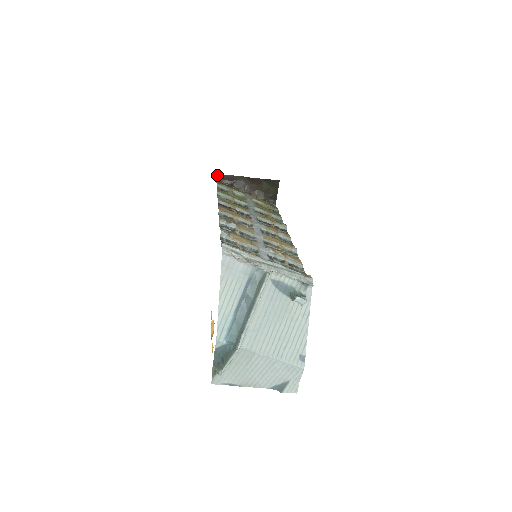
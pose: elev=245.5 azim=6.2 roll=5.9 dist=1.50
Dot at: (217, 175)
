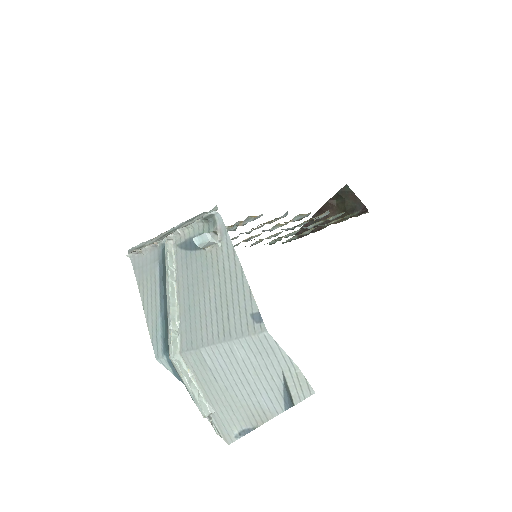
Dot at: occluded
